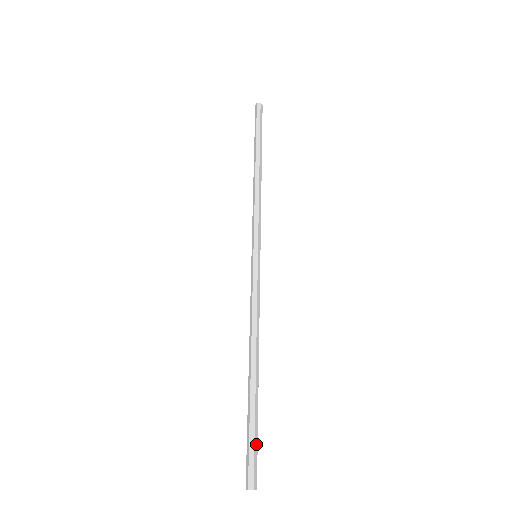
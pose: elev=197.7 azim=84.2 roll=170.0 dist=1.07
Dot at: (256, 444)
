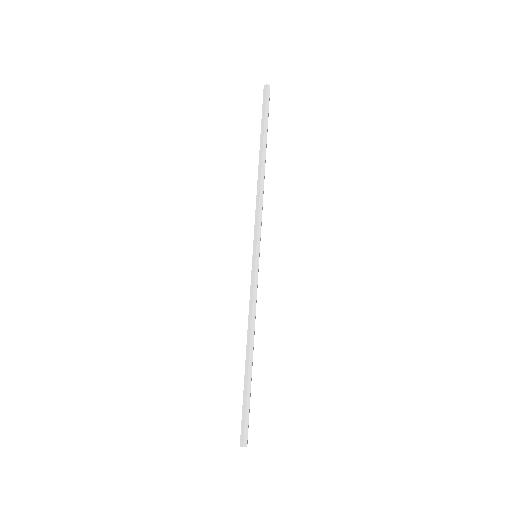
Dot at: occluded
